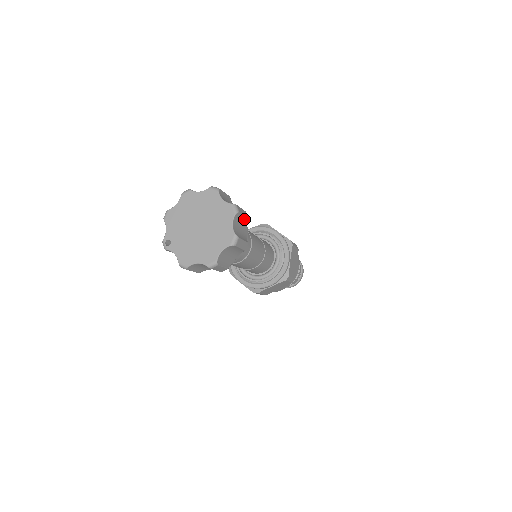
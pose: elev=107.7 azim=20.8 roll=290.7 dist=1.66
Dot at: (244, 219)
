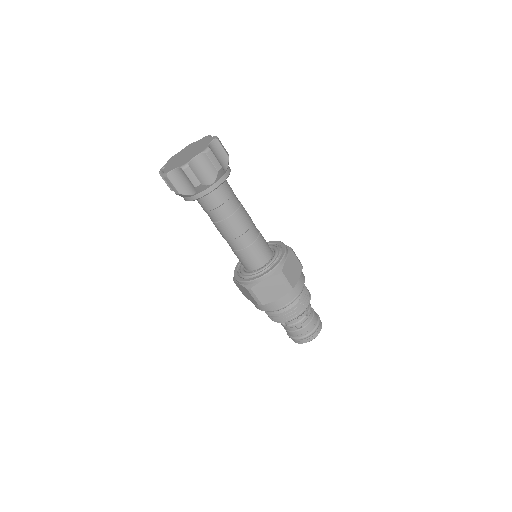
Dot at: (224, 154)
